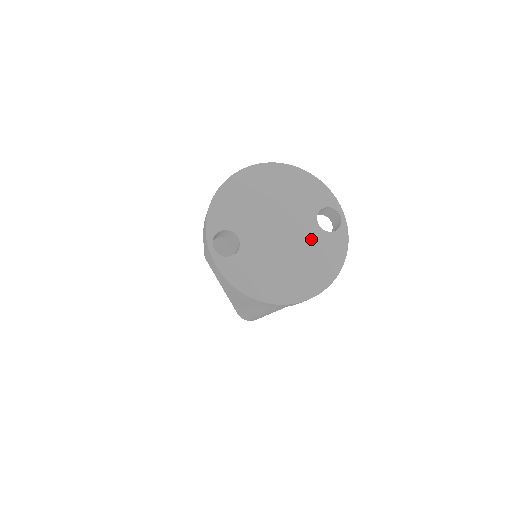
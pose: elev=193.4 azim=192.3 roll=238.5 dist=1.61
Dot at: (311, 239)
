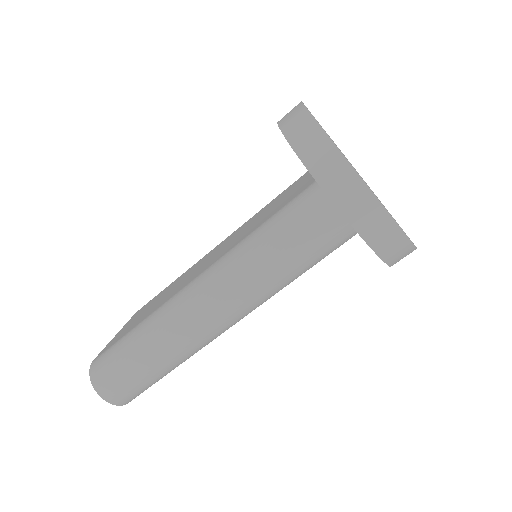
Dot at: occluded
